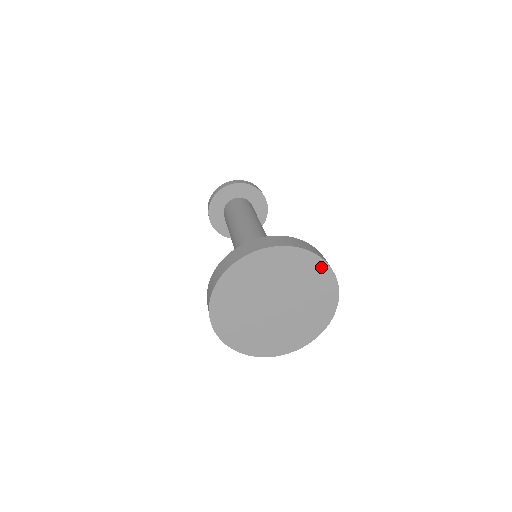
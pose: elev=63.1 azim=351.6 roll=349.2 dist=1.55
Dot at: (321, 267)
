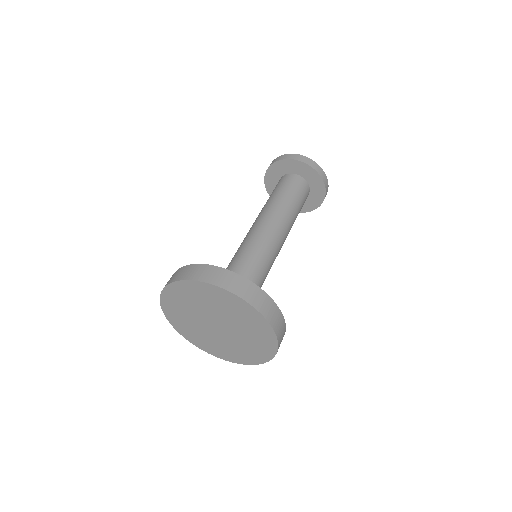
Dot at: (271, 338)
